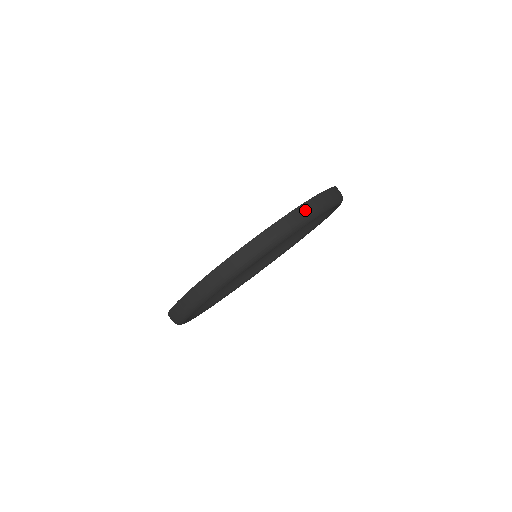
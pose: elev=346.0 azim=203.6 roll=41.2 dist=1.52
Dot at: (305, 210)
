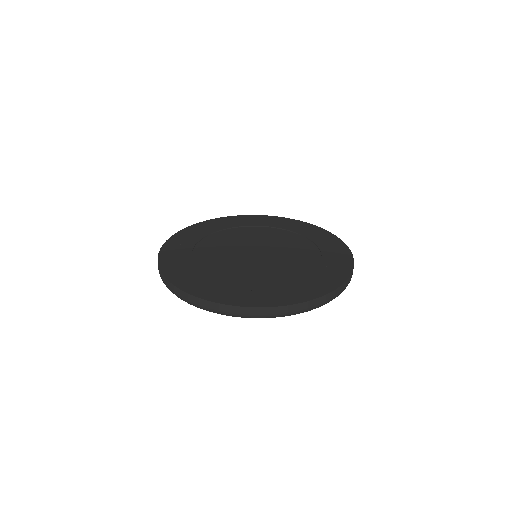
Dot at: (302, 308)
